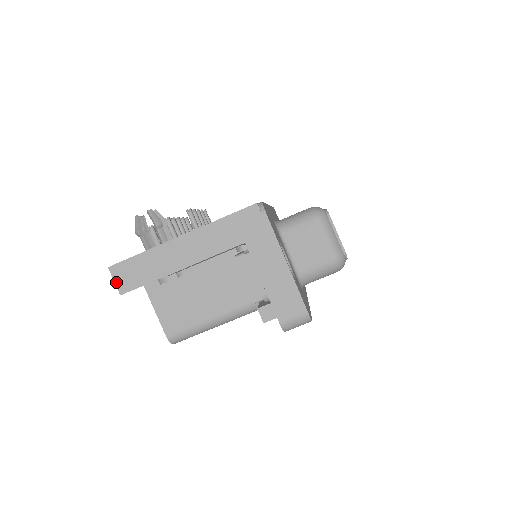
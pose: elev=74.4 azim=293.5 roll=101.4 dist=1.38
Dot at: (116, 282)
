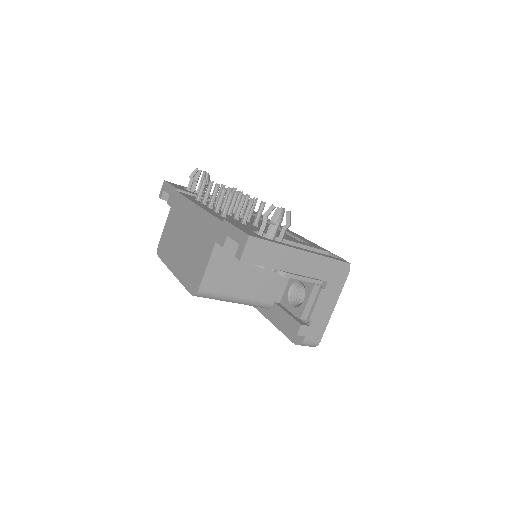
Dot at: (245, 250)
